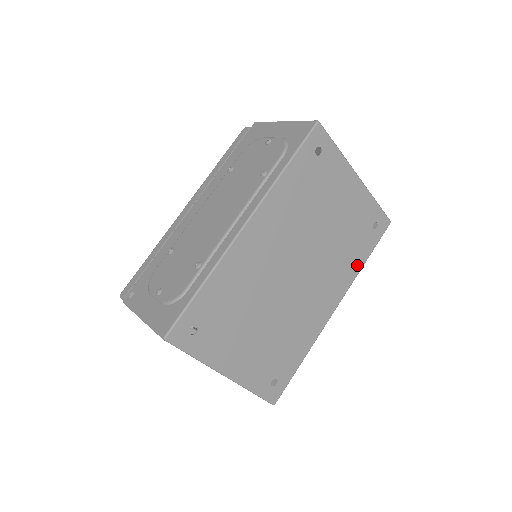
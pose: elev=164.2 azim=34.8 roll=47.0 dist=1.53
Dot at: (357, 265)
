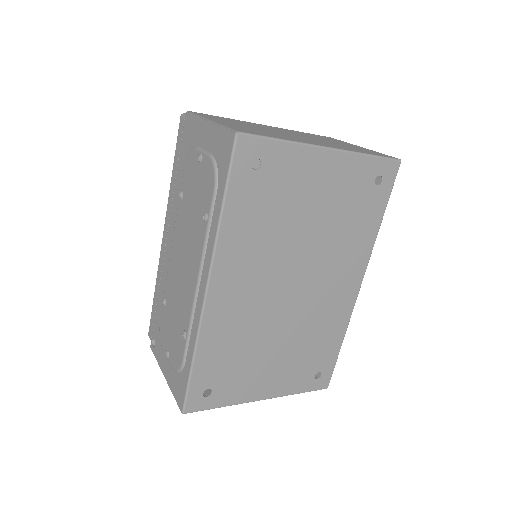
Dot at: (371, 232)
